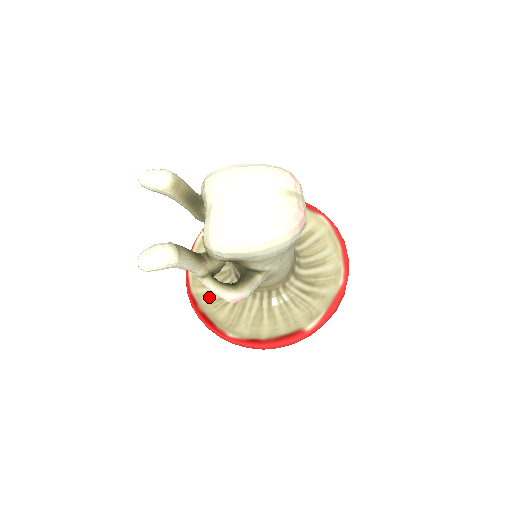
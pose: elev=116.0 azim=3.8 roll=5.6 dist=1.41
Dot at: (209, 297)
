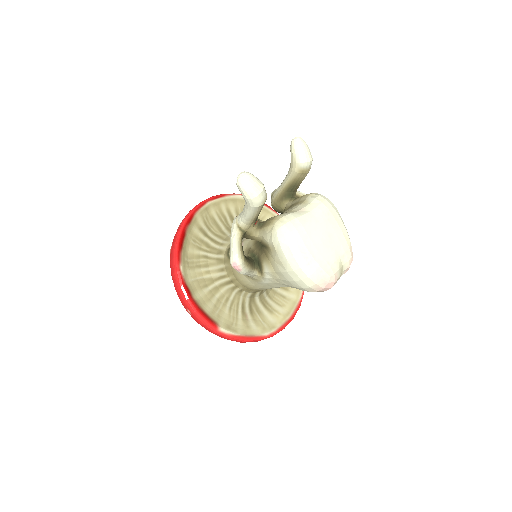
Dot at: (199, 231)
